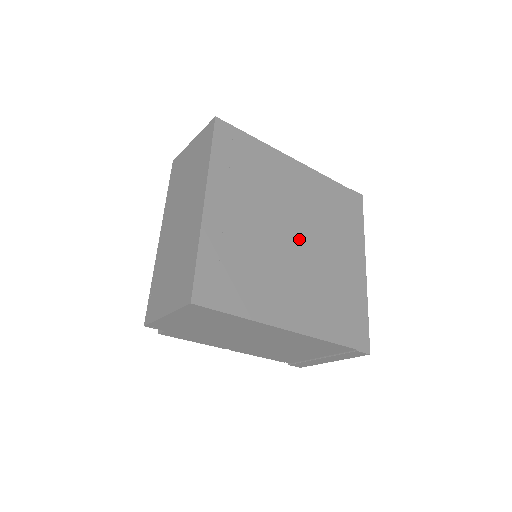
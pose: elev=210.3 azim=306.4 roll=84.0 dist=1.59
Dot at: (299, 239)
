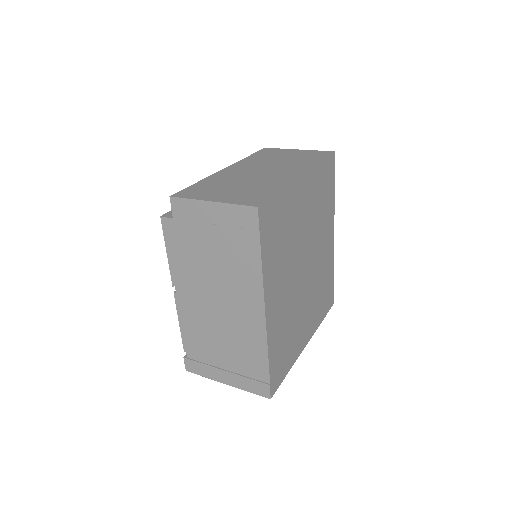
Dot at: (305, 272)
